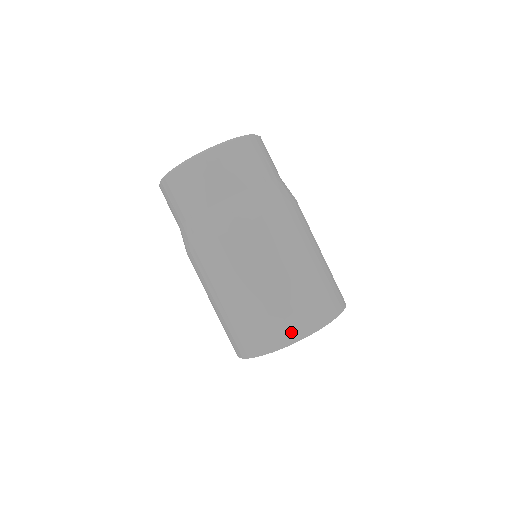
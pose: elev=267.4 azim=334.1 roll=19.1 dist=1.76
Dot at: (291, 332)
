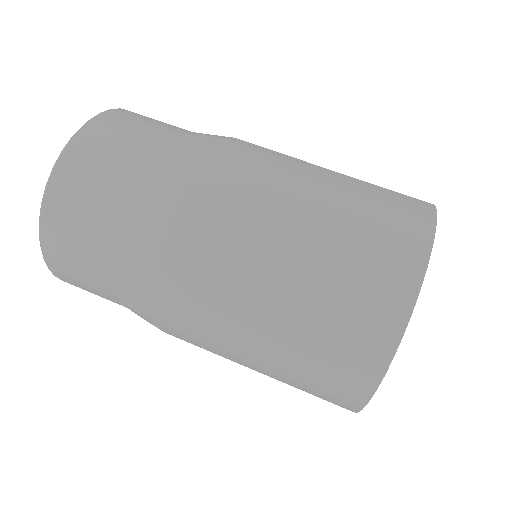
Dot at: (371, 346)
